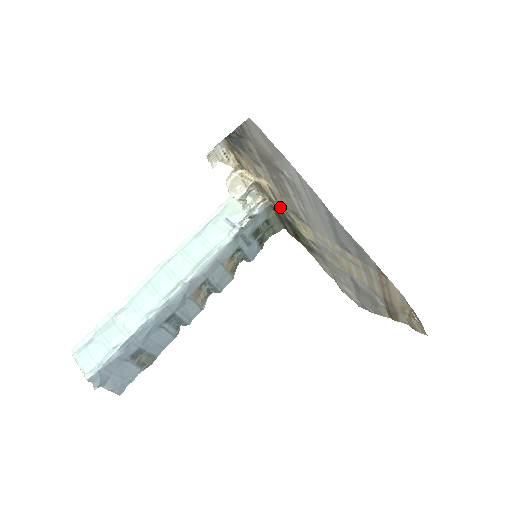
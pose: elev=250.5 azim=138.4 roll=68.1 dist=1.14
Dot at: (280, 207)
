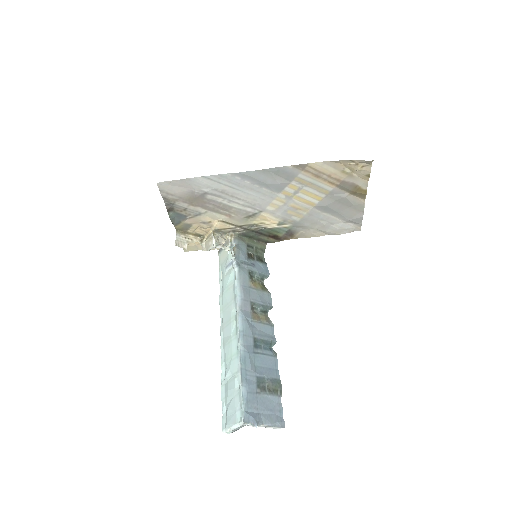
Dot at: (242, 228)
